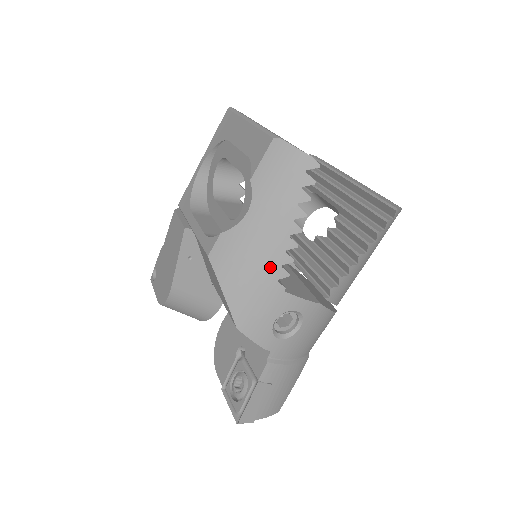
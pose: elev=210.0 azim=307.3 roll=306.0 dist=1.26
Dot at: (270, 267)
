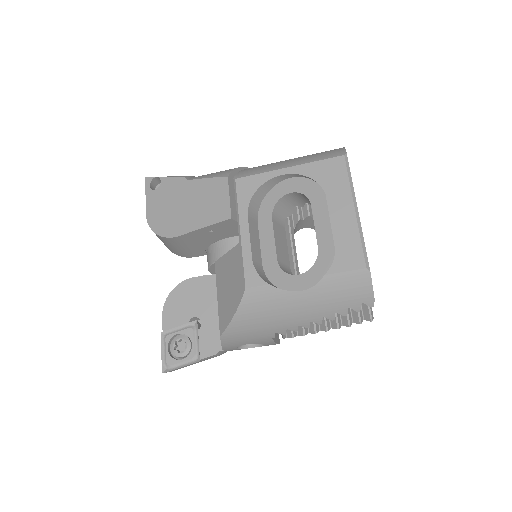
Dot at: (280, 326)
